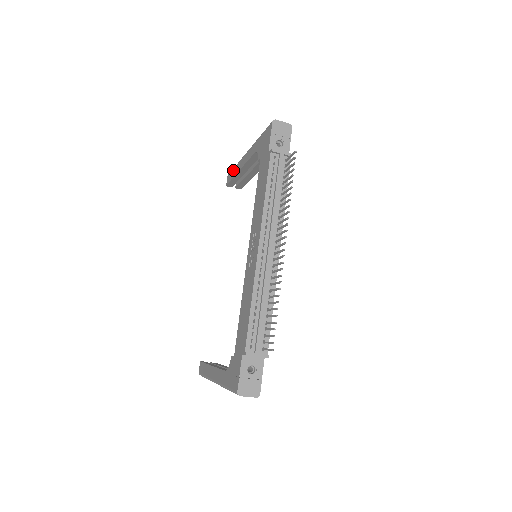
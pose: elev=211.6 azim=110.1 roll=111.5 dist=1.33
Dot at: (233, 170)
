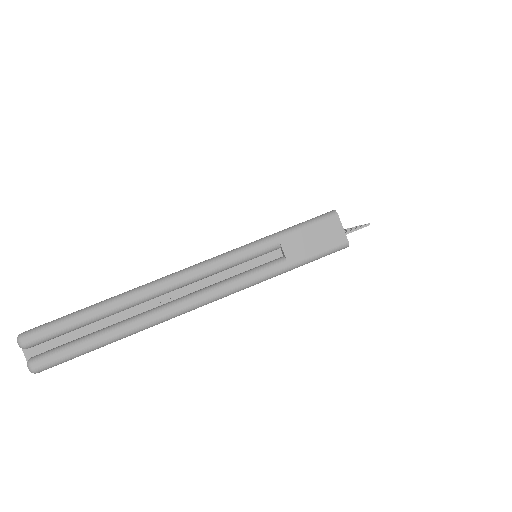
Dot at: occluded
